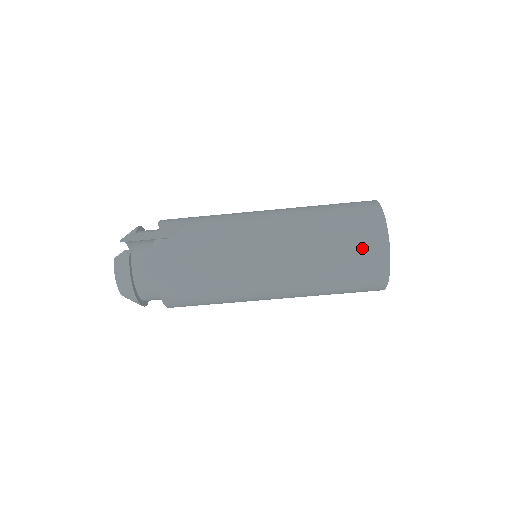
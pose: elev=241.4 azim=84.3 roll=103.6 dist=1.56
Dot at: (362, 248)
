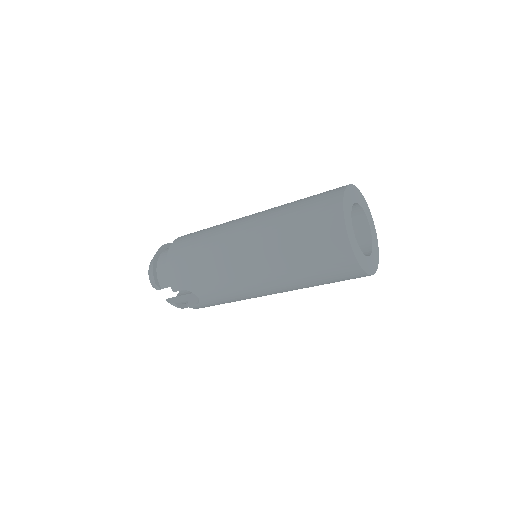
Dot at: occluded
